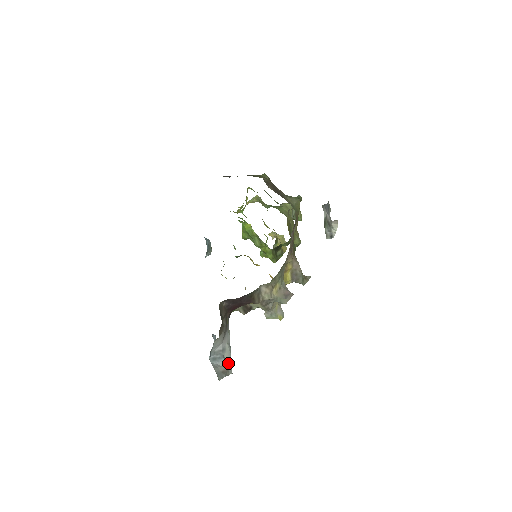
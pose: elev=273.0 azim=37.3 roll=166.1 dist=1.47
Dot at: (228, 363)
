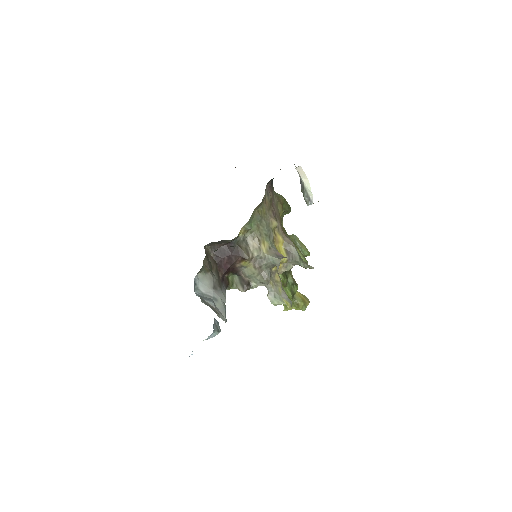
Dot at: (220, 313)
